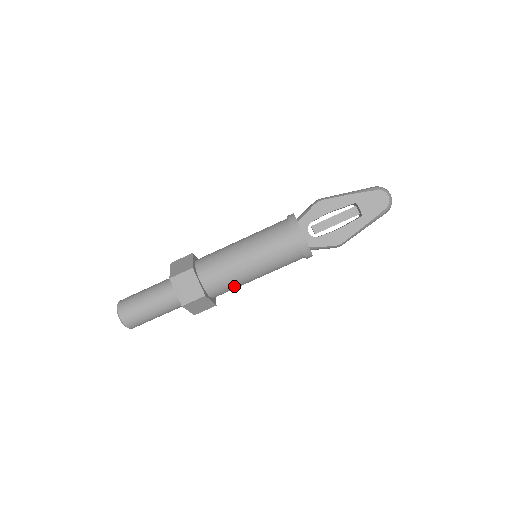
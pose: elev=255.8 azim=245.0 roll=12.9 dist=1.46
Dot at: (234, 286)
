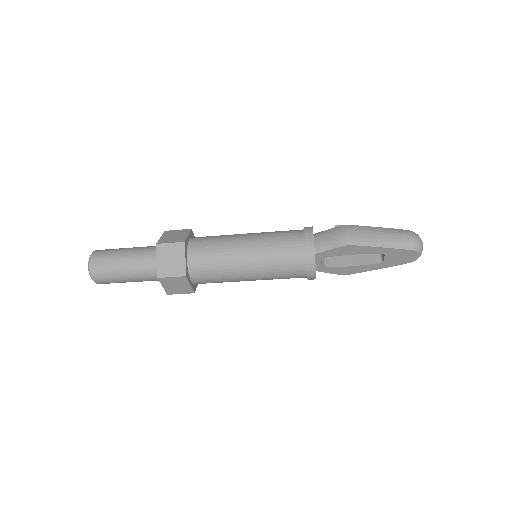
Dot at: occluded
